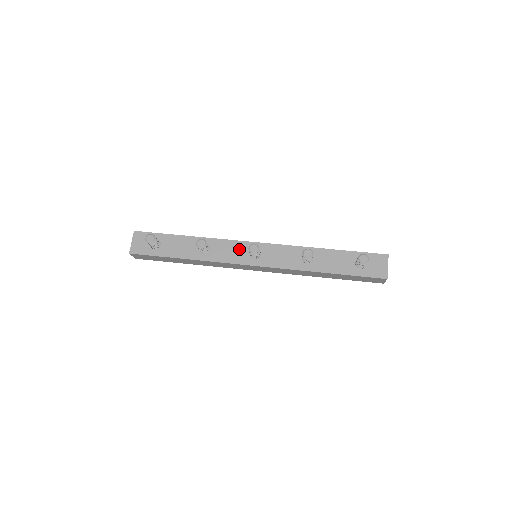
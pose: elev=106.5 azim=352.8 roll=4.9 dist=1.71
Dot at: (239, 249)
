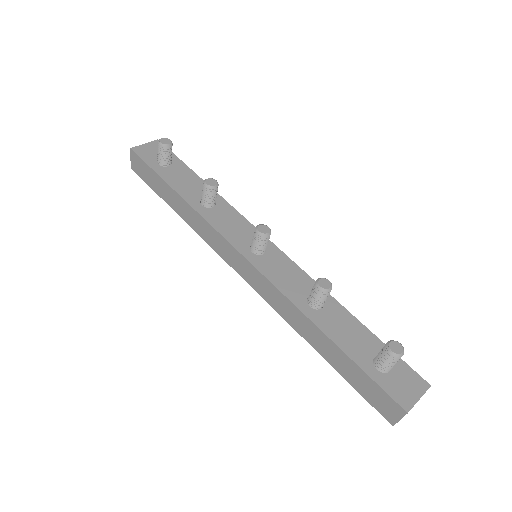
Dot at: (245, 231)
